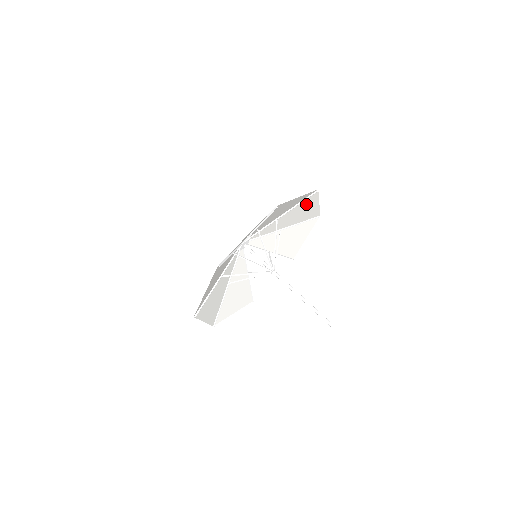
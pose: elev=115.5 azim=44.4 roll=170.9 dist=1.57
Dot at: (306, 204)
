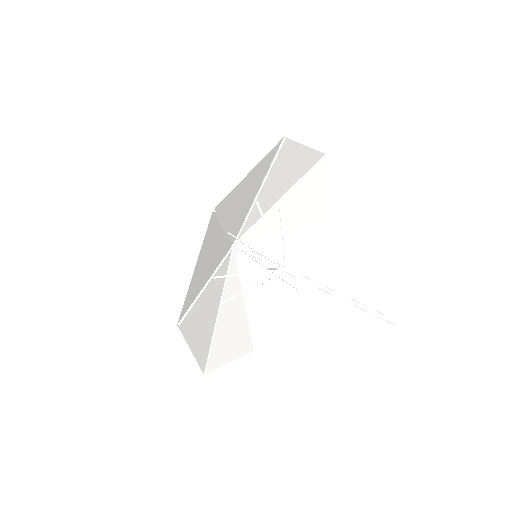
Dot at: (285, 160)
